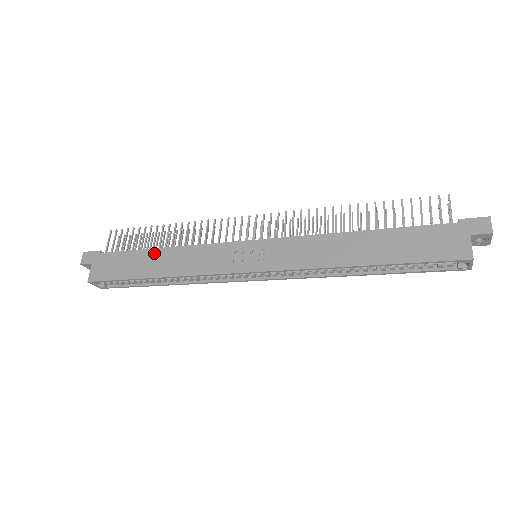
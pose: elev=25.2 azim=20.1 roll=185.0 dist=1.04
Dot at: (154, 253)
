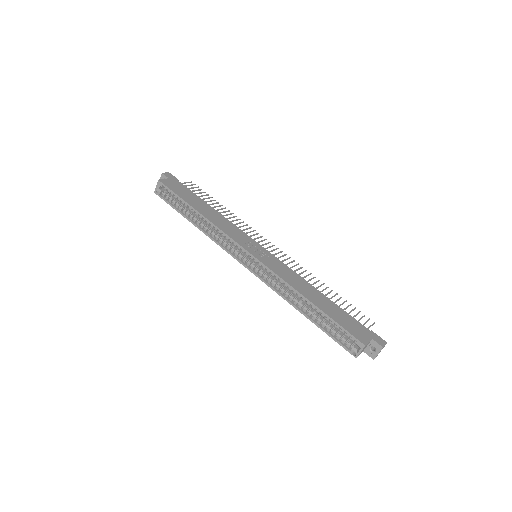
Dot at: (207, 205)
